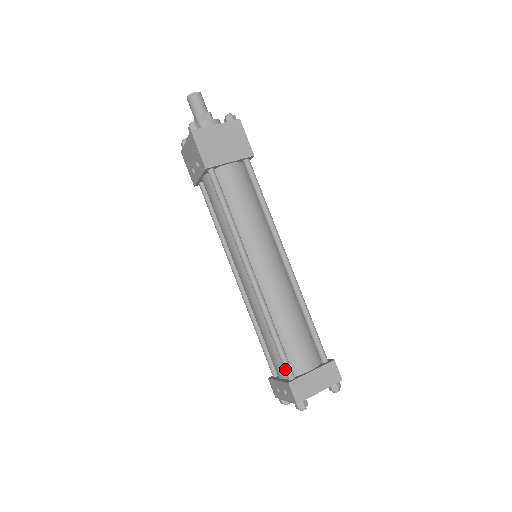
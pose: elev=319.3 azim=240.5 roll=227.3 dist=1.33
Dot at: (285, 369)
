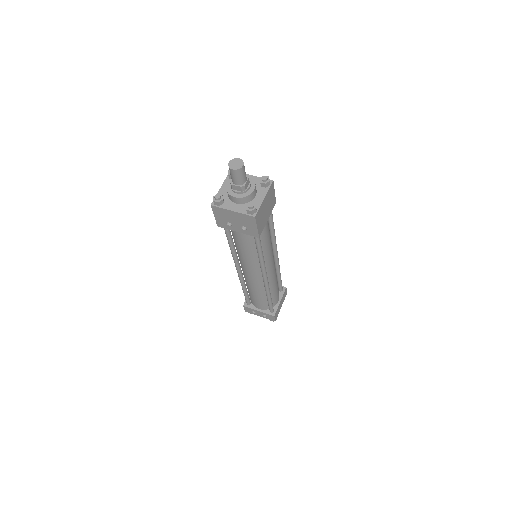
Dot at: (271, 310)
